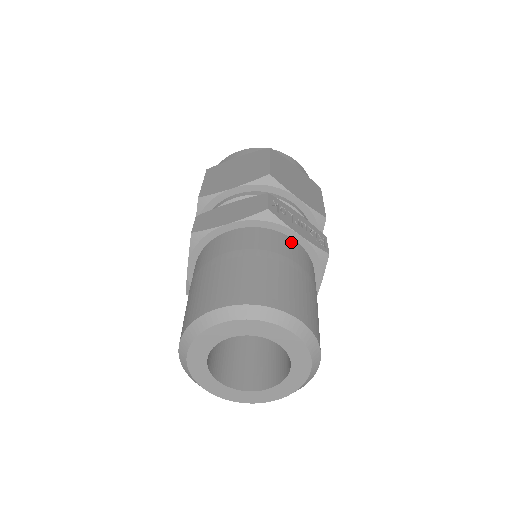
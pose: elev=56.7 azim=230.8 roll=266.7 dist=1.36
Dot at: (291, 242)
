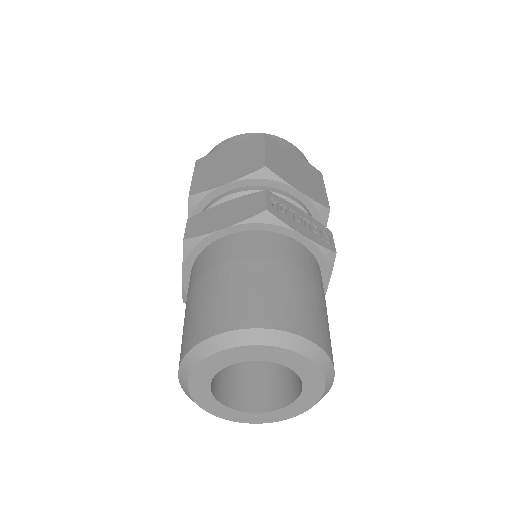
Dot at: (294, 244)
